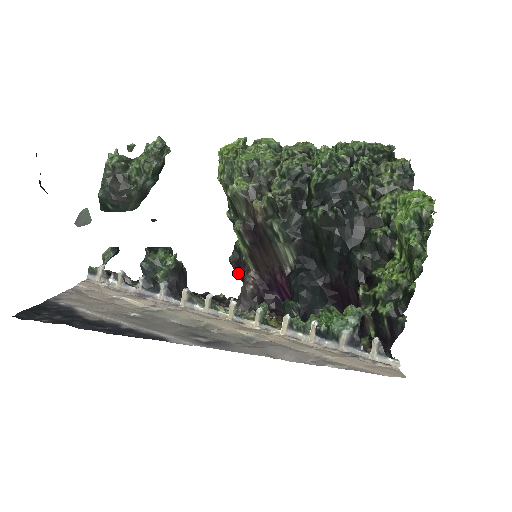
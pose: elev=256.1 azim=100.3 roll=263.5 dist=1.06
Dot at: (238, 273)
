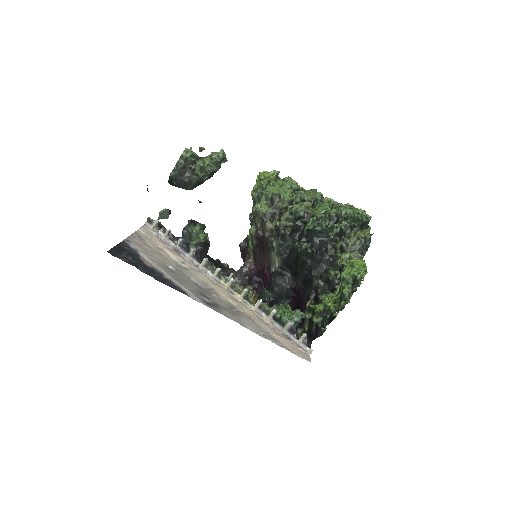
Dot at: (242, 255)
